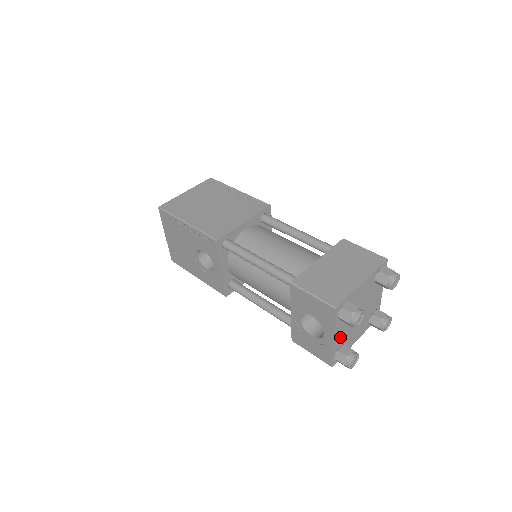
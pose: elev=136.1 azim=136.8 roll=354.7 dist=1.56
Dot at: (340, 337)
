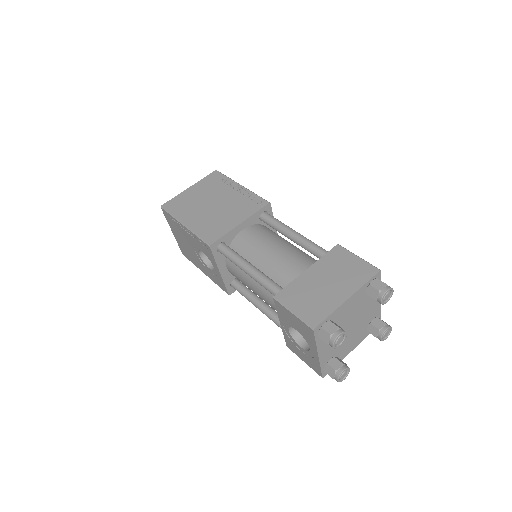
Dot at: (328, 351)
